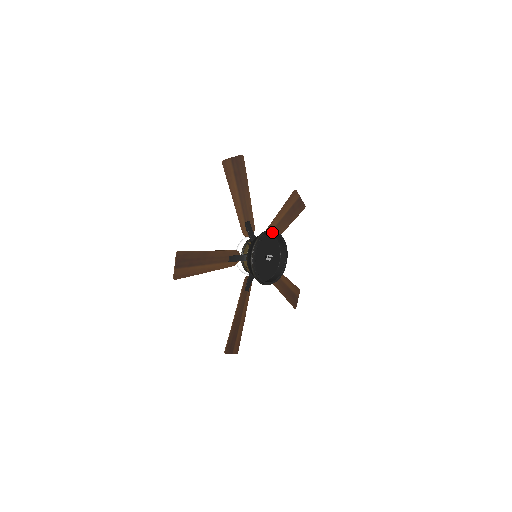
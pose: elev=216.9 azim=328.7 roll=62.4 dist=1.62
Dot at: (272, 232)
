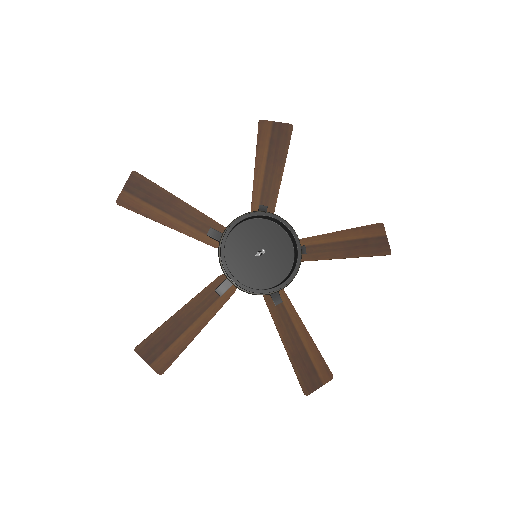
Dot at: (279, 219)
